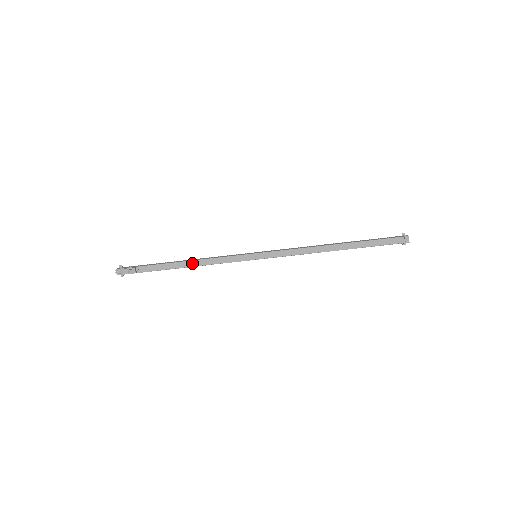
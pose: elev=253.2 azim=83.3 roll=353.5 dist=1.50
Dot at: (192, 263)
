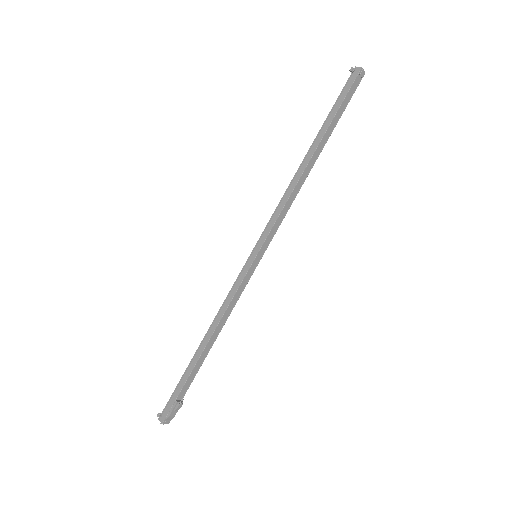
Dot at: (215, 334)
